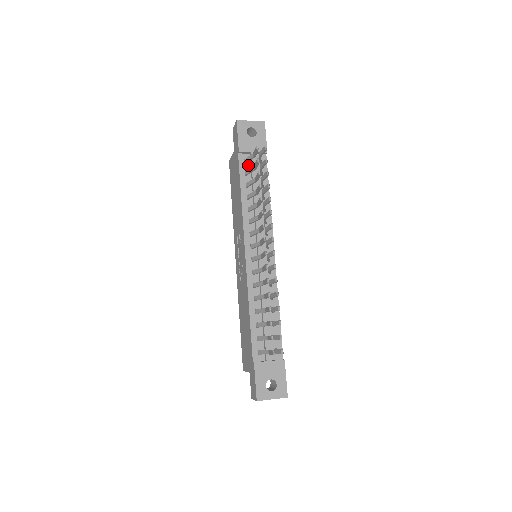
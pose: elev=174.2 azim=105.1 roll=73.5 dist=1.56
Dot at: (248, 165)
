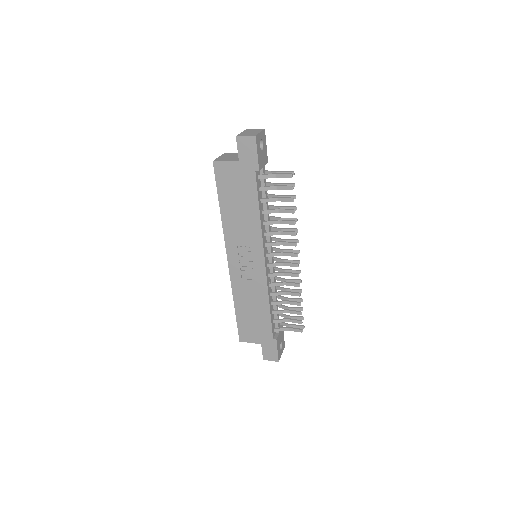
Dot at: (259, 180)
